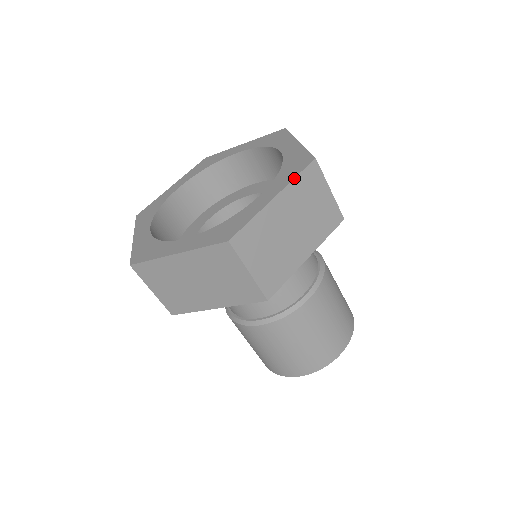
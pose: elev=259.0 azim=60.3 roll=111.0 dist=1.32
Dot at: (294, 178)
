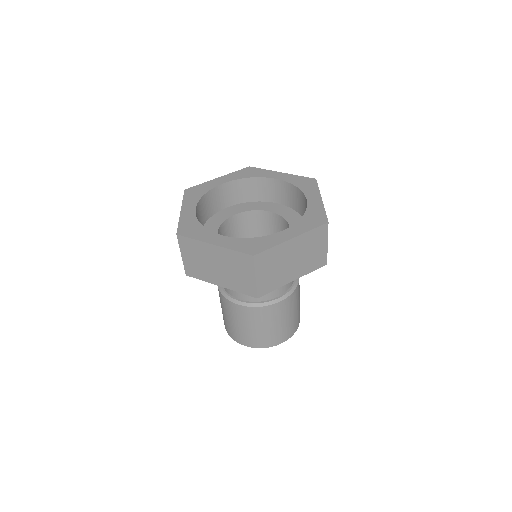
Dot at: (310, 230)
